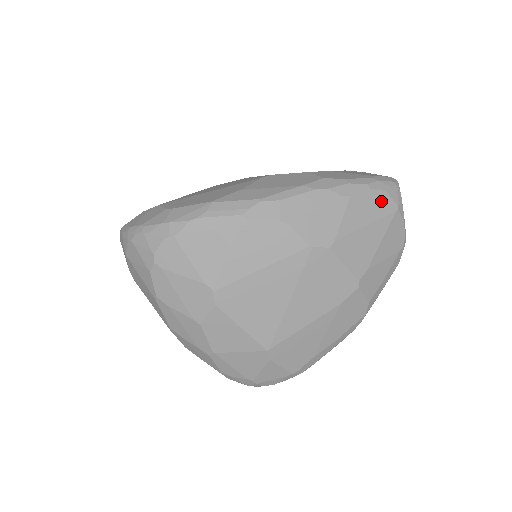
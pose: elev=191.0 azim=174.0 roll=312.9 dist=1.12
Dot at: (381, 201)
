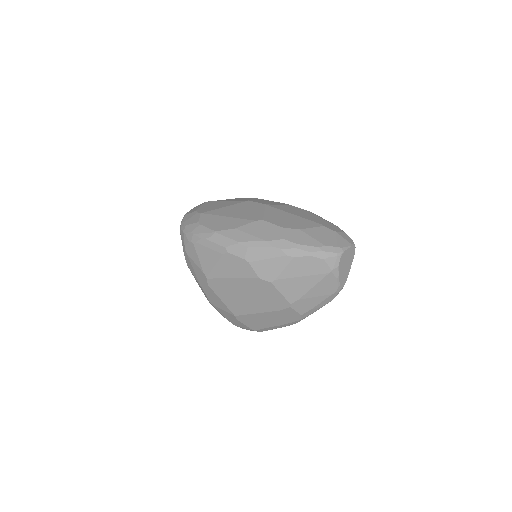
Dot at: (318, 265)
